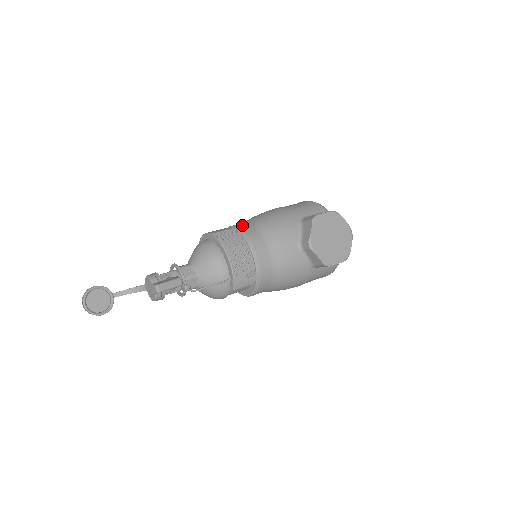
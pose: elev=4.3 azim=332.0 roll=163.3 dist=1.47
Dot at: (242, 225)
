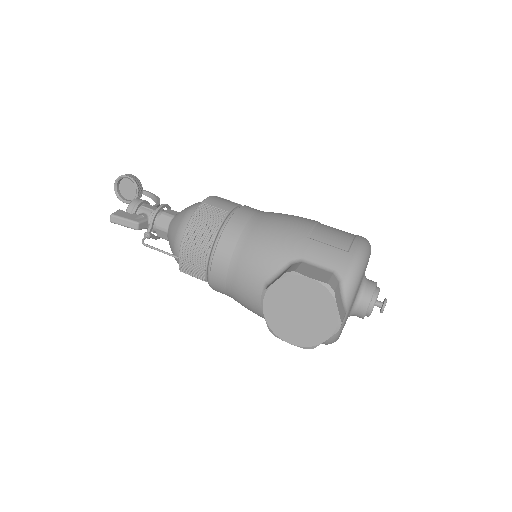
Dot at: (242, 215)
